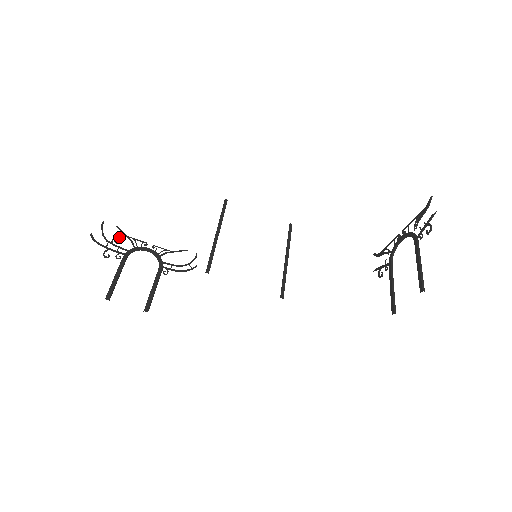
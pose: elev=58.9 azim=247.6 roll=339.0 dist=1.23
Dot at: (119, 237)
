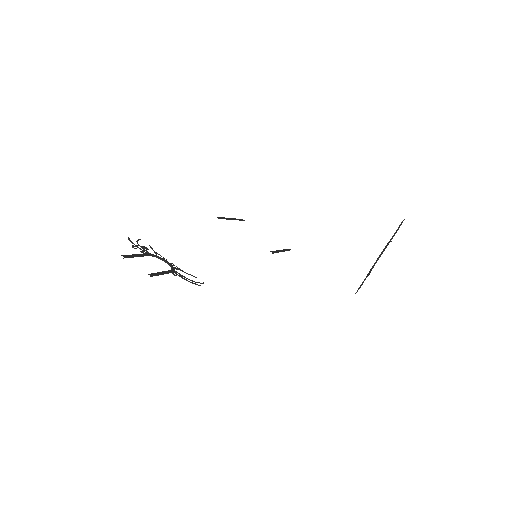
Dot at: occluded
